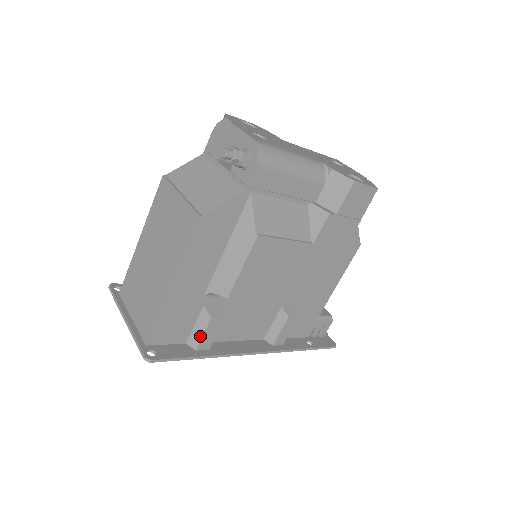
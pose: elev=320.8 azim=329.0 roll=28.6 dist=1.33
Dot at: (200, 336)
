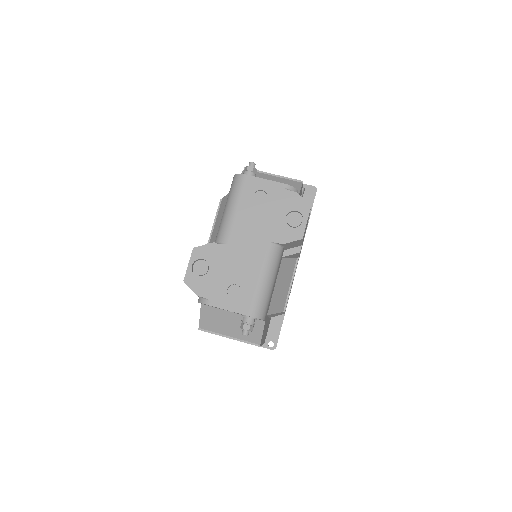
Dot at: occluded
